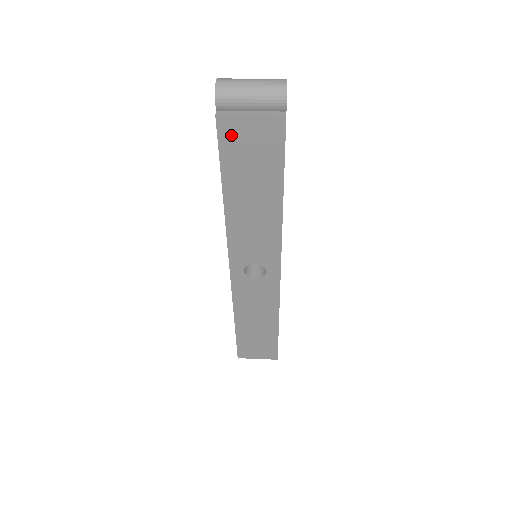
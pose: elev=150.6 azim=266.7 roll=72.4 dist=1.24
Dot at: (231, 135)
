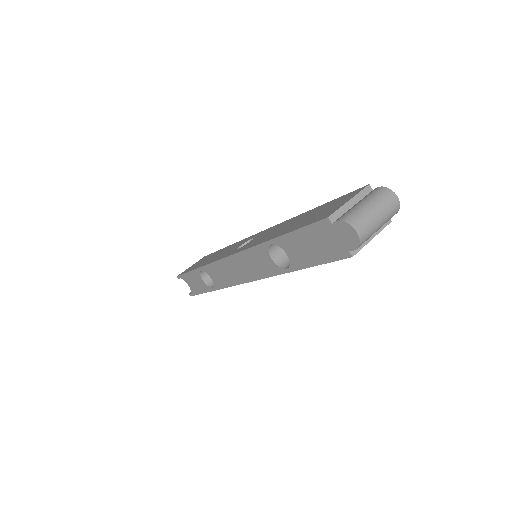
Dot at: occluded
